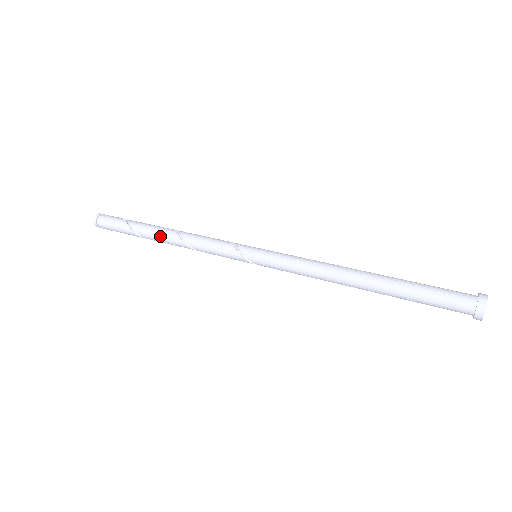
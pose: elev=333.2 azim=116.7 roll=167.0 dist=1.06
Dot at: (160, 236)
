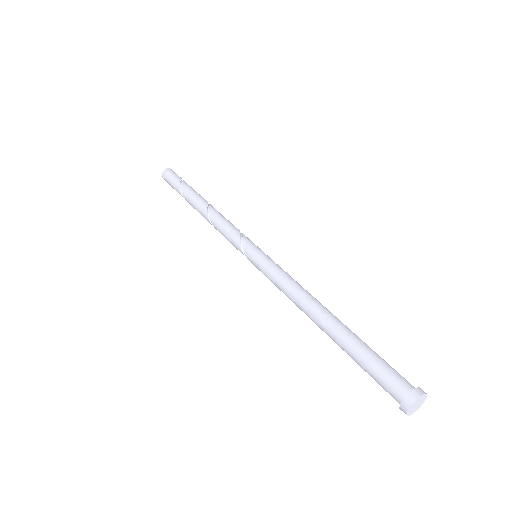
Dot at: (196, 208)
